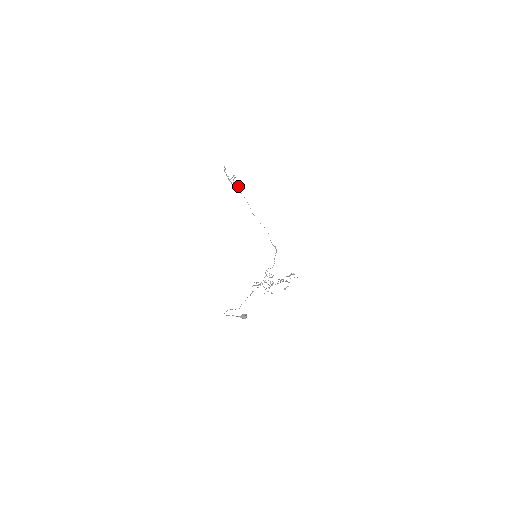
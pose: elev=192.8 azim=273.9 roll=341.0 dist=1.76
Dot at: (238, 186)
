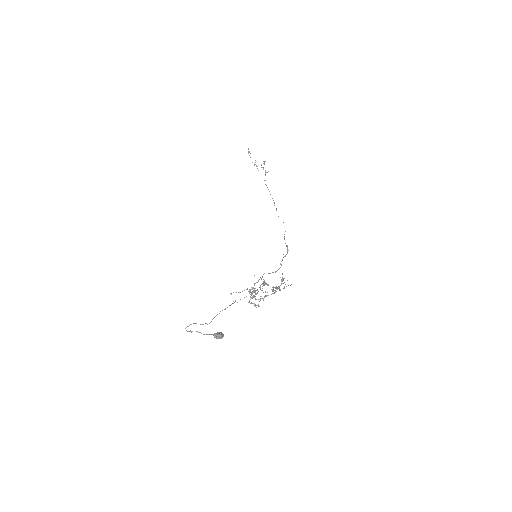
Dot at: (265, 173)
